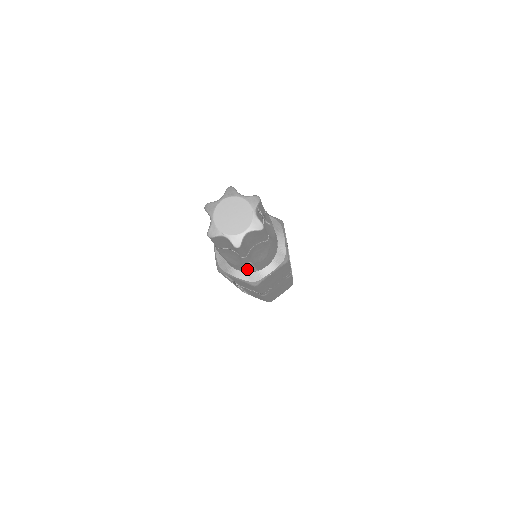
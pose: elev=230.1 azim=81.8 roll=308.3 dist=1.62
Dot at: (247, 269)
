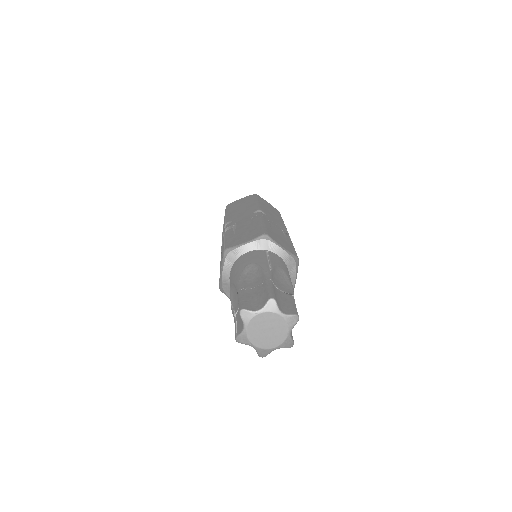
Dot at: occluded
